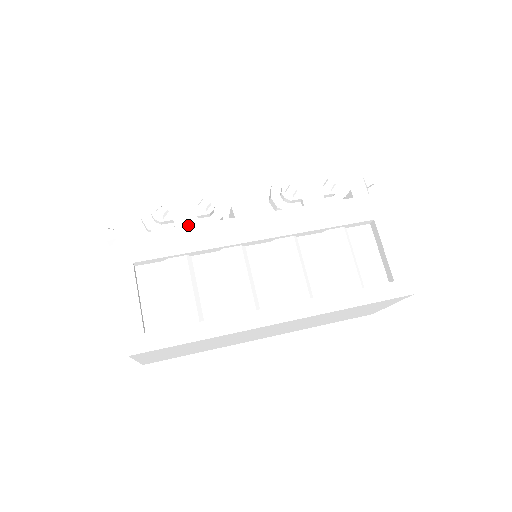
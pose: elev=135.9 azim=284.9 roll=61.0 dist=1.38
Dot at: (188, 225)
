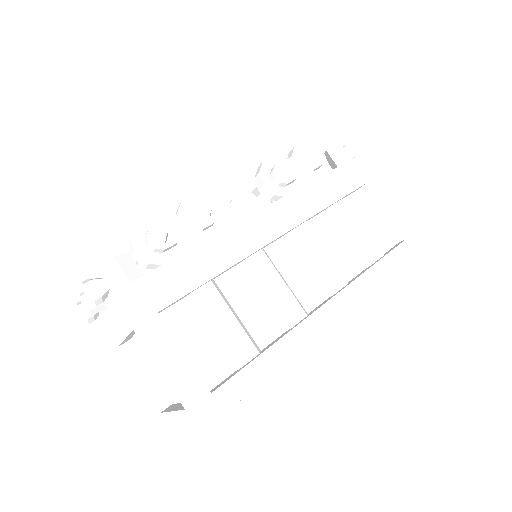
Dot at: (200, 243)
